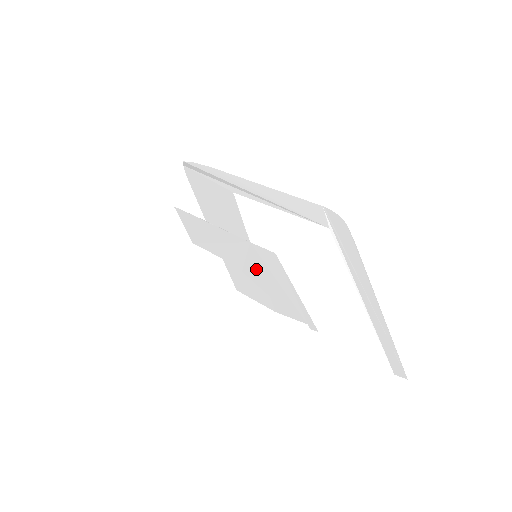
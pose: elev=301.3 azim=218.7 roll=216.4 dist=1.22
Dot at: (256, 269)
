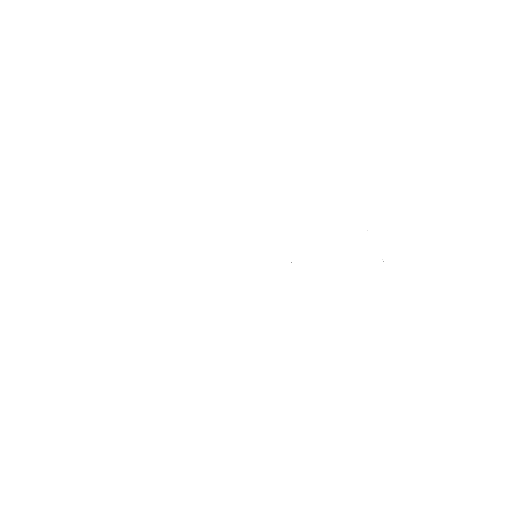
Dot at: (255, 276)
